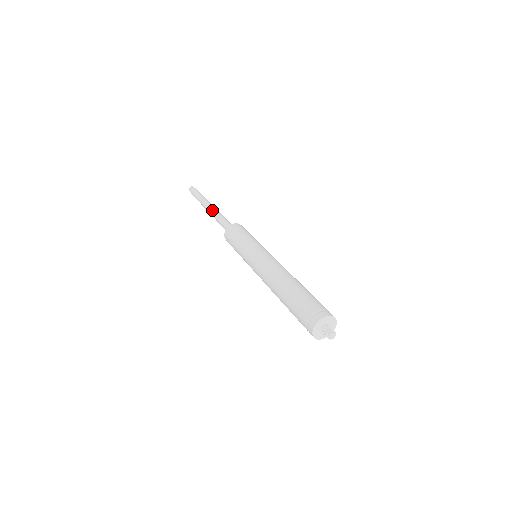
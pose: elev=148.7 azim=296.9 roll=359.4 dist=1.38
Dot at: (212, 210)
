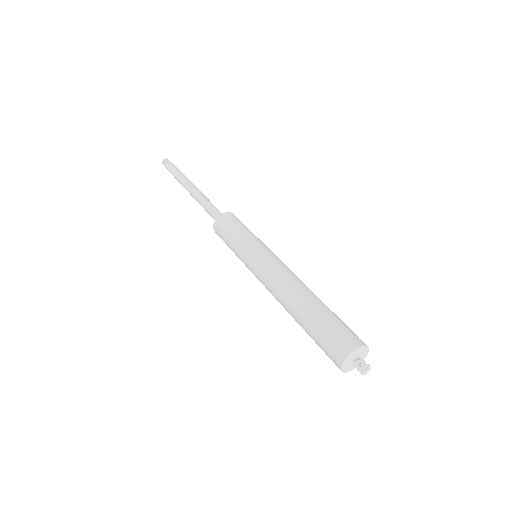
Dot at: (196, 191)
